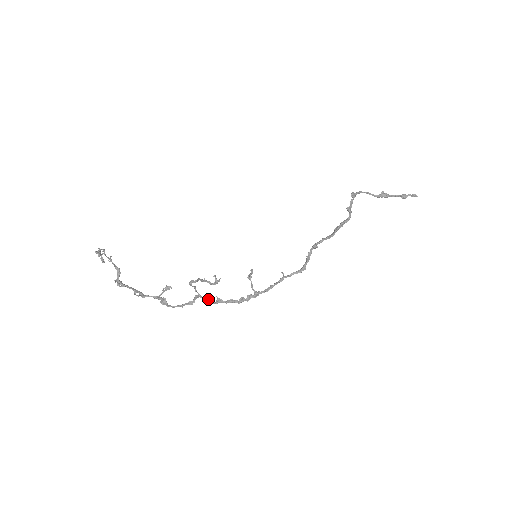
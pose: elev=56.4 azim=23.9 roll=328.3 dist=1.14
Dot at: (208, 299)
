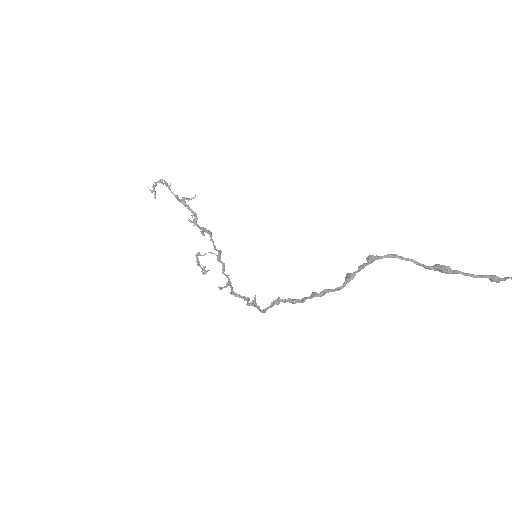
Dot at: (222, 263)
